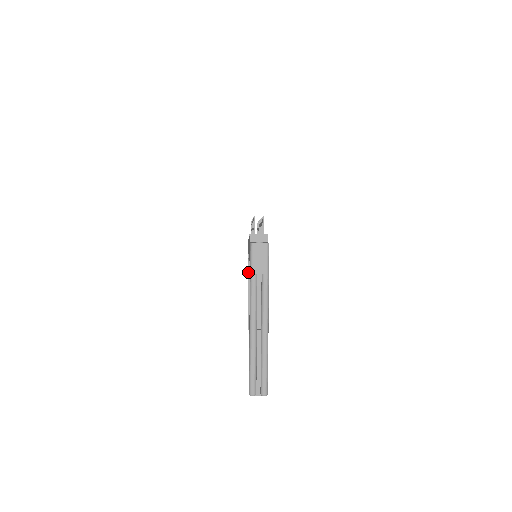
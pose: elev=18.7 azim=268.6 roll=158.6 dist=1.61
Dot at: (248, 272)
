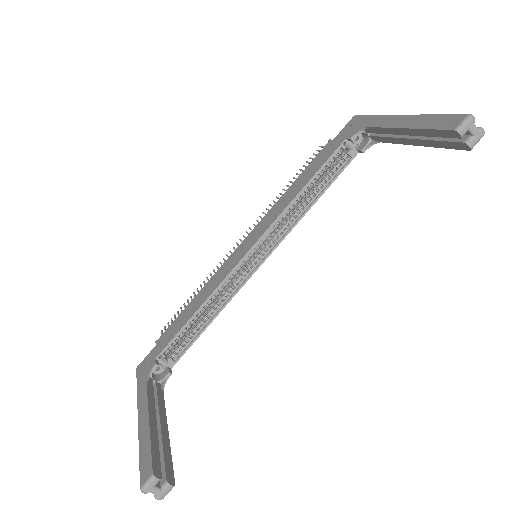
Dot at: (147, 390)
